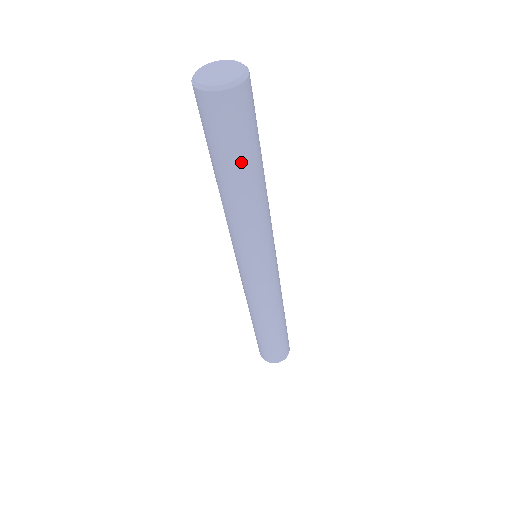
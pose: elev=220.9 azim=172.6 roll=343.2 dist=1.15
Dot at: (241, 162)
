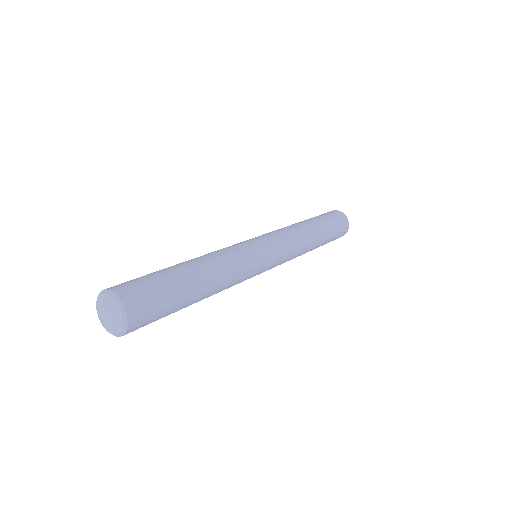
Dot at: occluded
